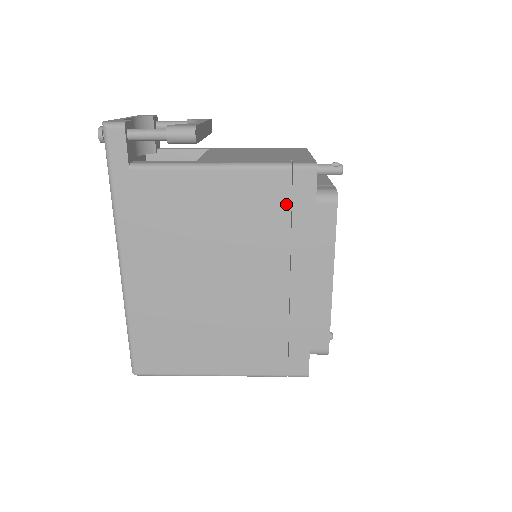
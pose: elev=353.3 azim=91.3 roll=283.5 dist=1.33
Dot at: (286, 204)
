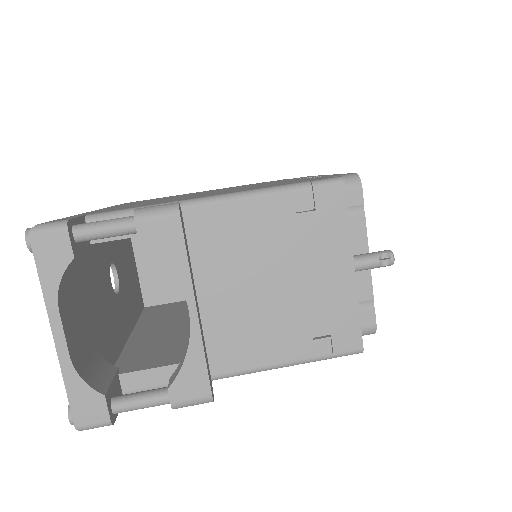
Dot at: occluded
